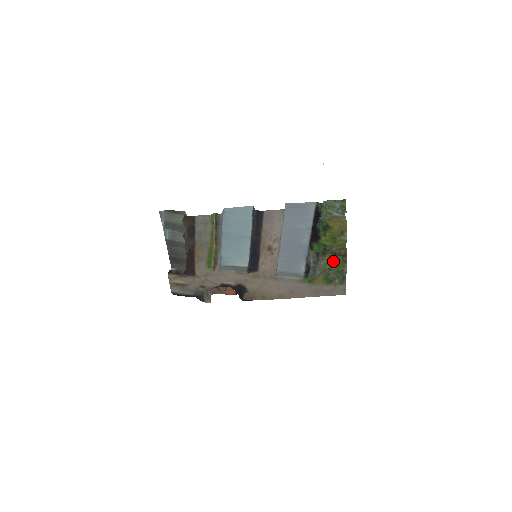
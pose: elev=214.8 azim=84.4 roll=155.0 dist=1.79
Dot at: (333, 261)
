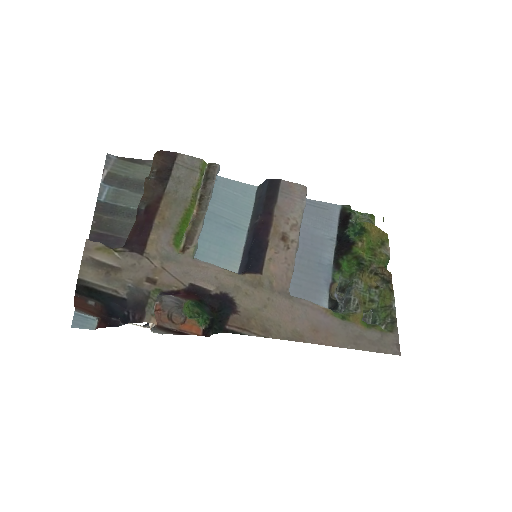
Dot at: (374, 287)
